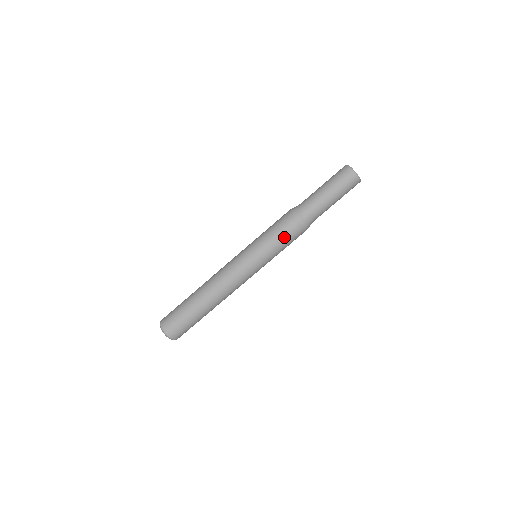
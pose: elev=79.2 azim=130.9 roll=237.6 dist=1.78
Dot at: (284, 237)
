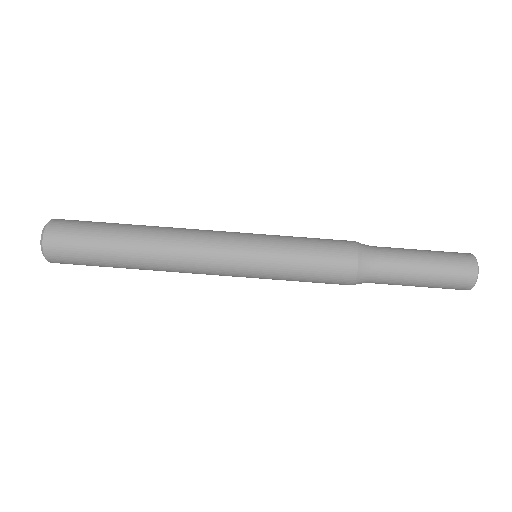
Dot at: (318, 248)
